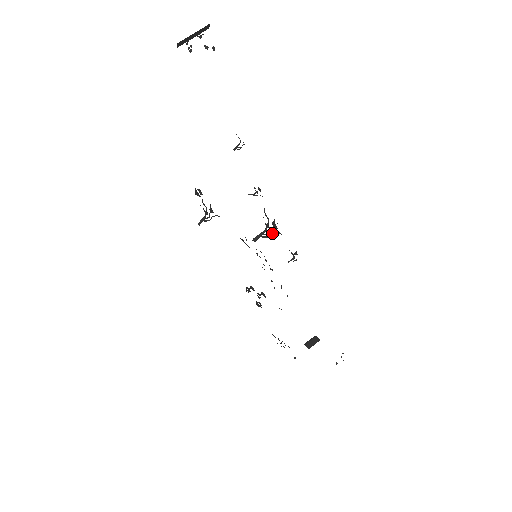
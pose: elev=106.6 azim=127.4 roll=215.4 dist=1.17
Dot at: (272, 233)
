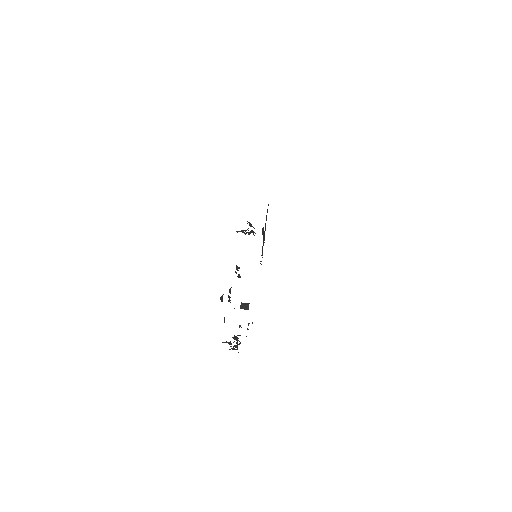
Dot at: occluded
